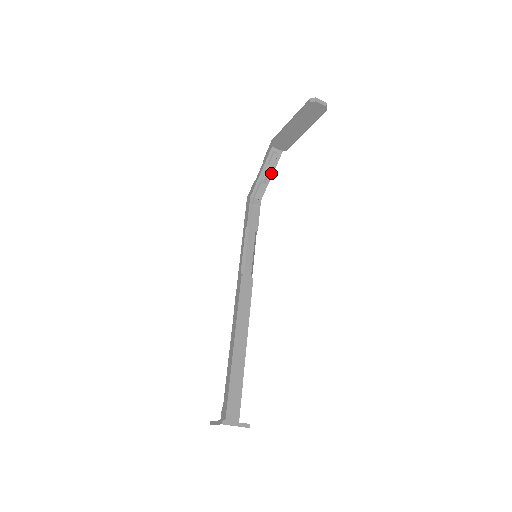
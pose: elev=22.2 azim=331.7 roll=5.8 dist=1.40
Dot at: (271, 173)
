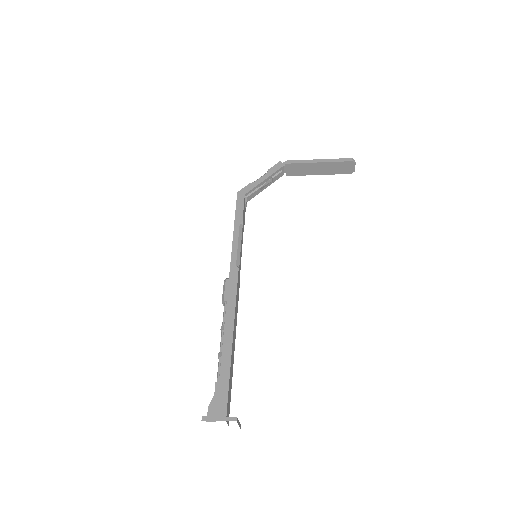
Dot at: (267, 185)
